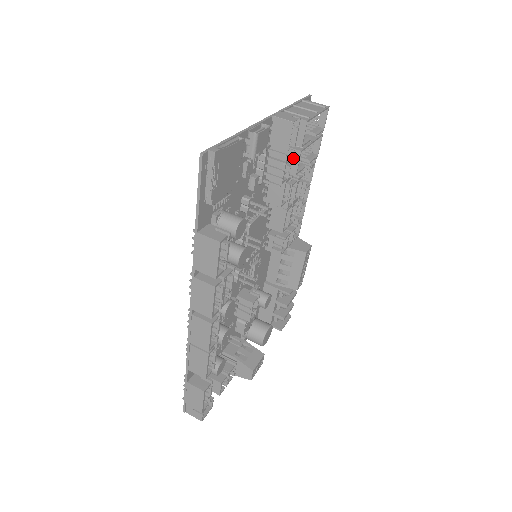
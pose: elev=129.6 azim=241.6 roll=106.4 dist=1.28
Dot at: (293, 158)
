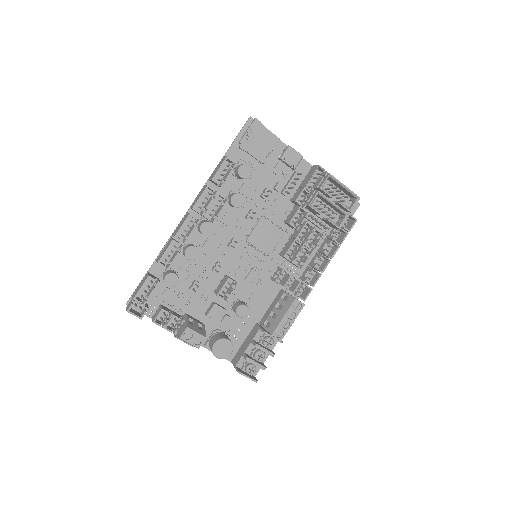
Dot at: (313, 196)
